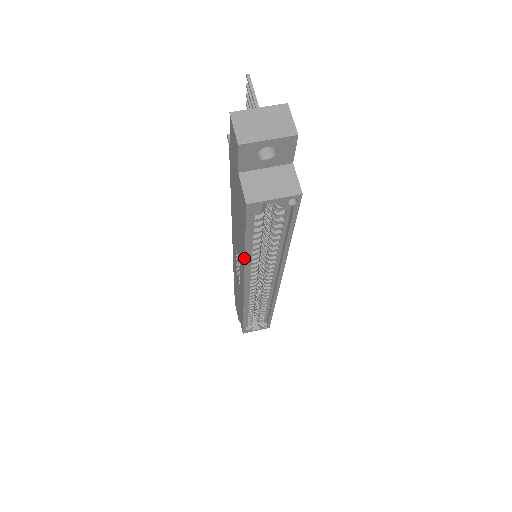
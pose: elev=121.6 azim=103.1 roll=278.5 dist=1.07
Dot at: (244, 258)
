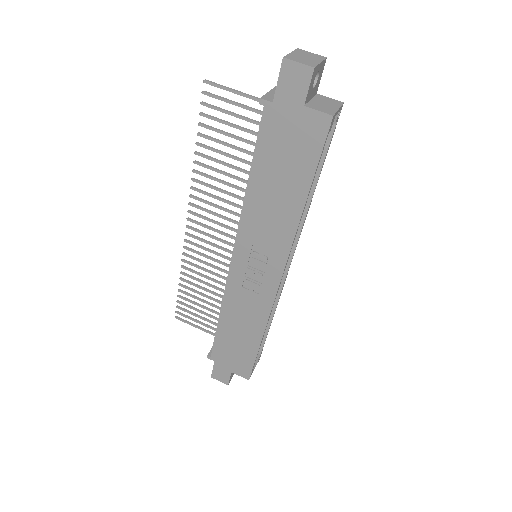
Dot at: (301, 211)
